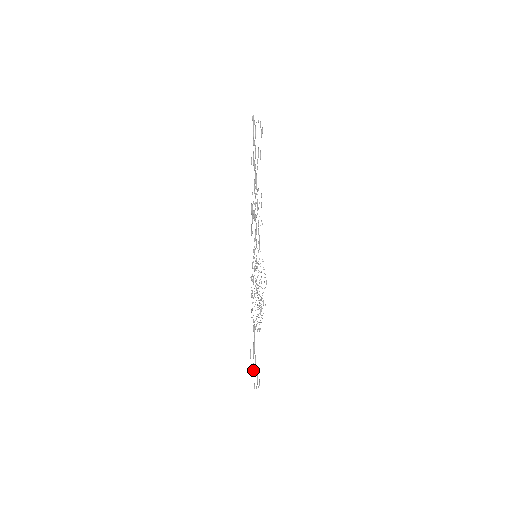
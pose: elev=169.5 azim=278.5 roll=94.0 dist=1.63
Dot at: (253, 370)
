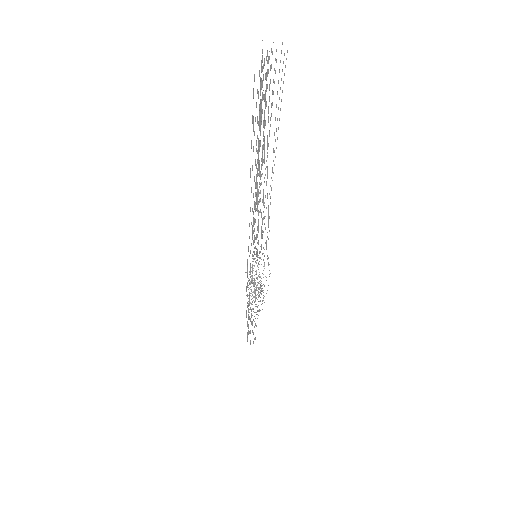
Dot at: occluded
